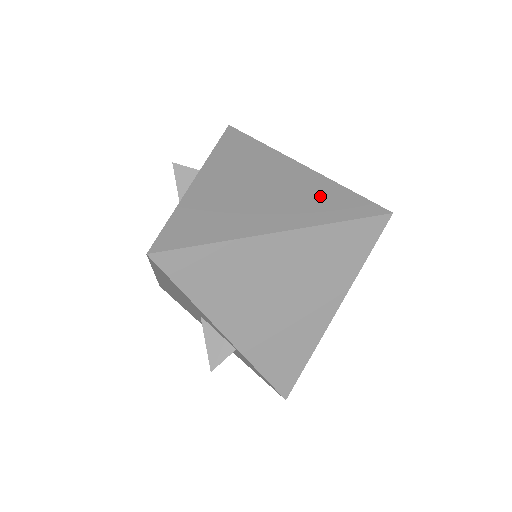
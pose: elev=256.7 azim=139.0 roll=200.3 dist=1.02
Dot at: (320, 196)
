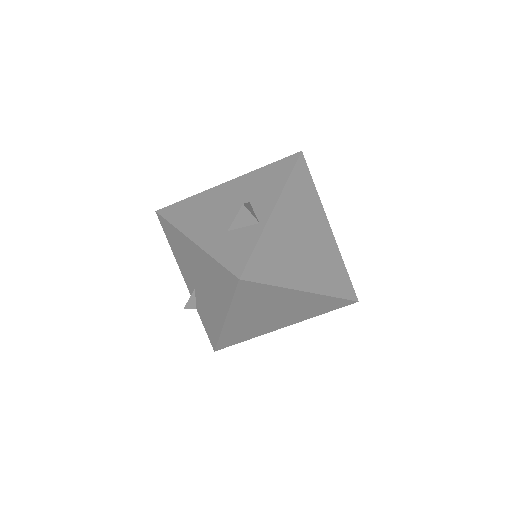
Dot at: occluded
